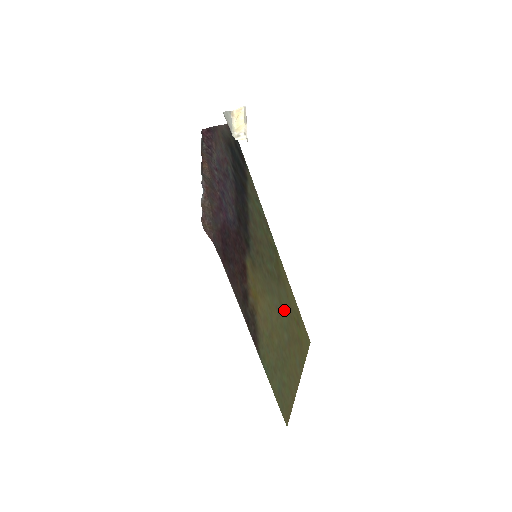
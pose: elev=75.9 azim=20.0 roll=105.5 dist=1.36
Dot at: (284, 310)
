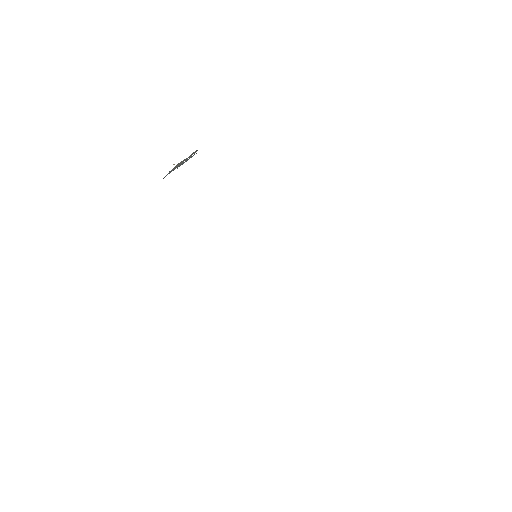
Dot at: occluded
